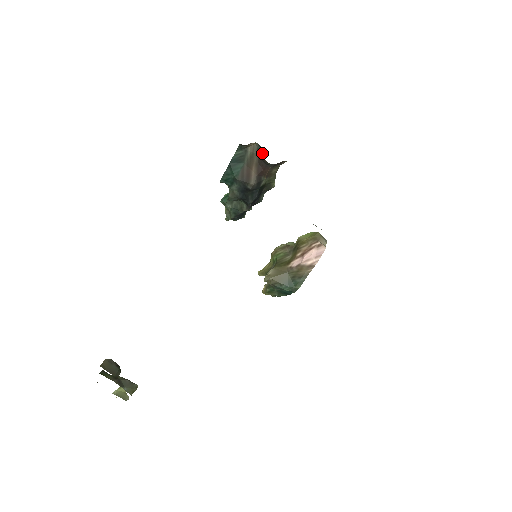
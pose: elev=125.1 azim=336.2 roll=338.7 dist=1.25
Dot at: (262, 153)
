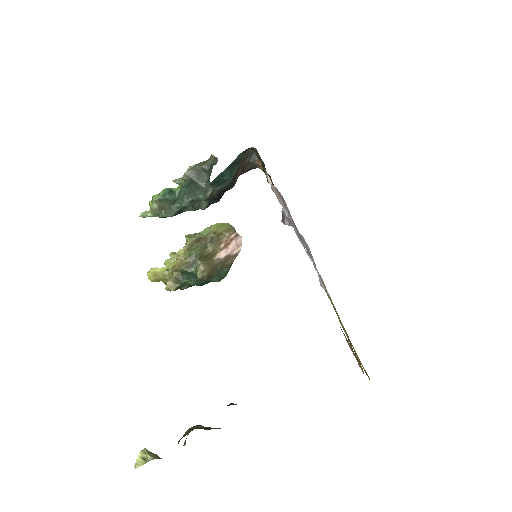
Dot at: (256, 158)
